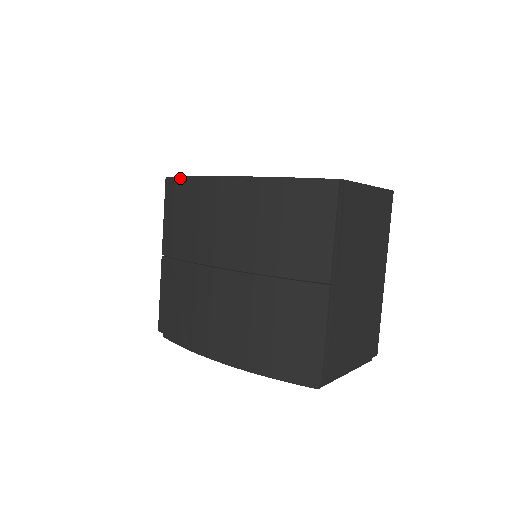
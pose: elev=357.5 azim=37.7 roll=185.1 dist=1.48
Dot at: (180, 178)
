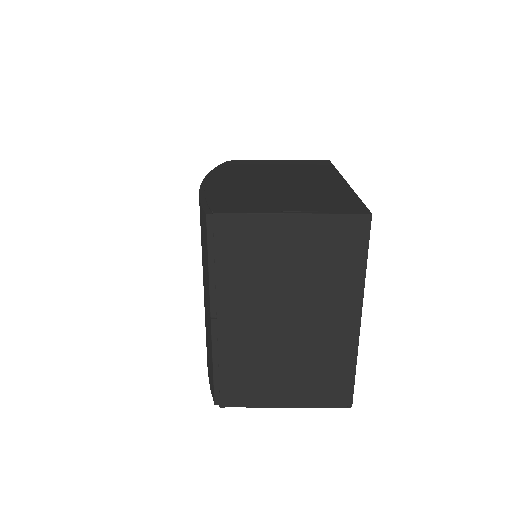
Dot at: occluded
